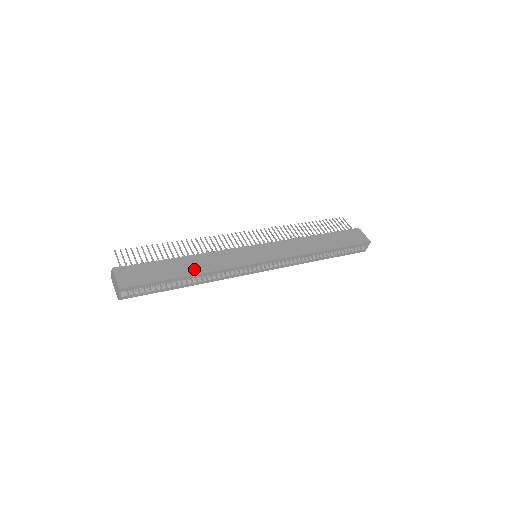
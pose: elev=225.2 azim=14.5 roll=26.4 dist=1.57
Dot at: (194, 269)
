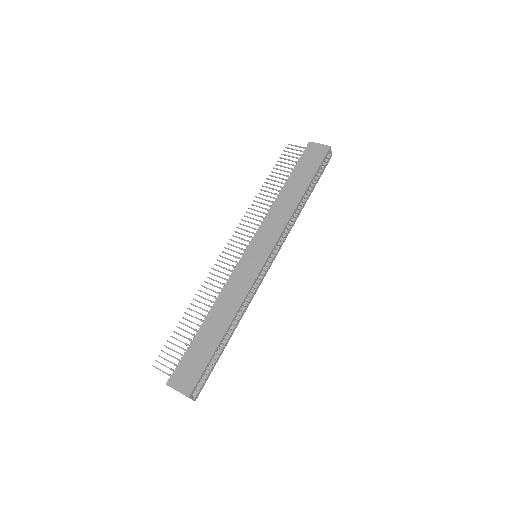
Dot at: (224, 321)
